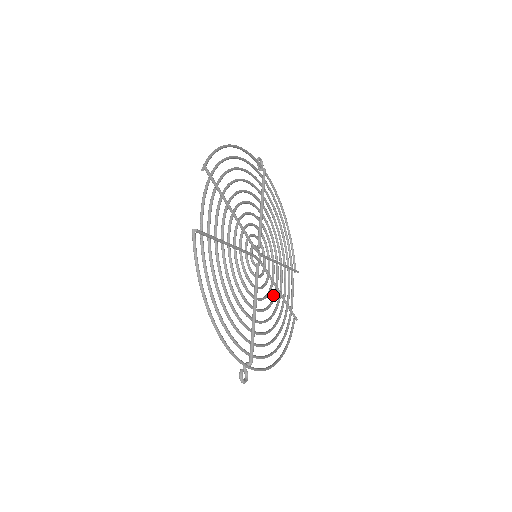
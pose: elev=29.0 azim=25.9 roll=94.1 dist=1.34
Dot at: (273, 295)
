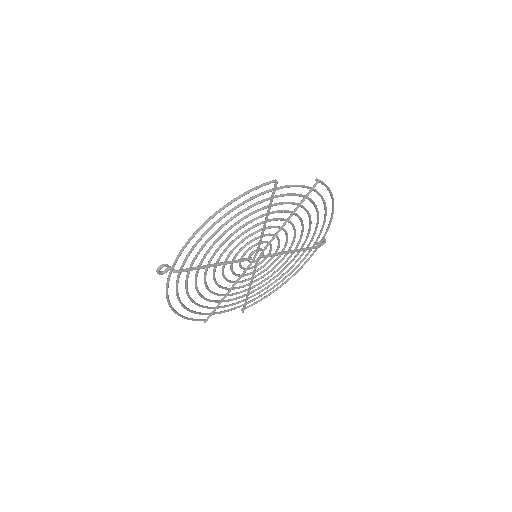
Dot at: (225, 287)
